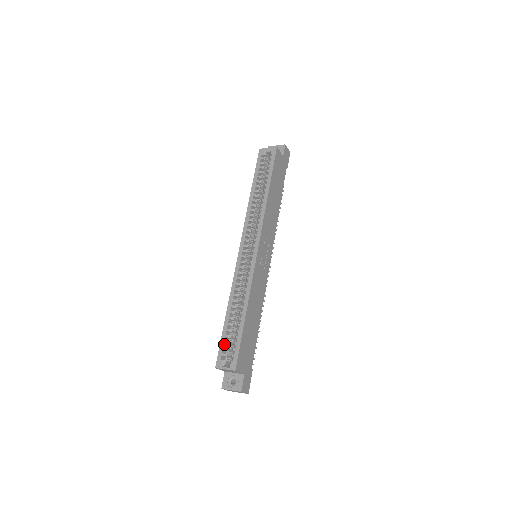
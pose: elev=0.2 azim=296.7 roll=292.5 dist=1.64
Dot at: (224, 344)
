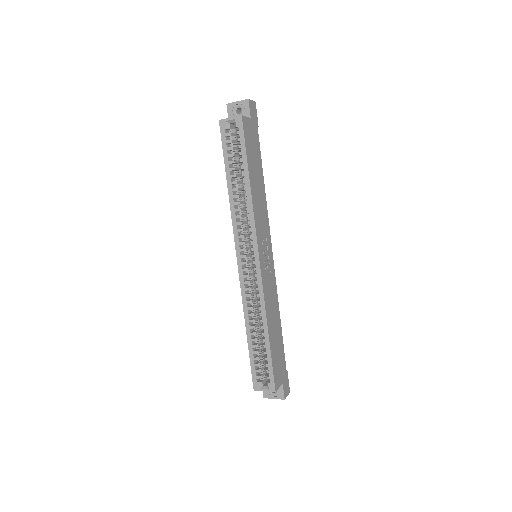
Dot at: (255, 366)
